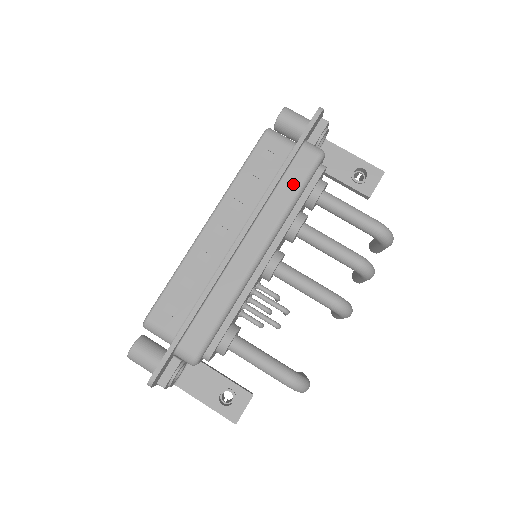
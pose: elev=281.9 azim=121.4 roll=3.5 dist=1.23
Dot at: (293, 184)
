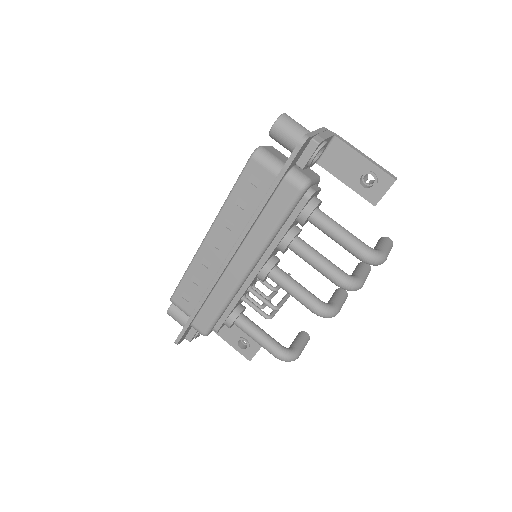
Dot at: (274, 216)
